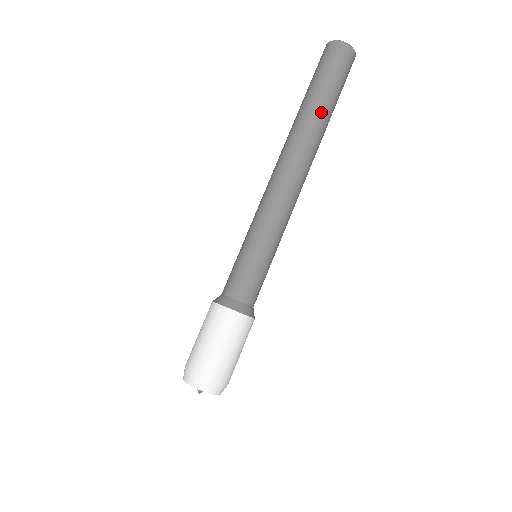
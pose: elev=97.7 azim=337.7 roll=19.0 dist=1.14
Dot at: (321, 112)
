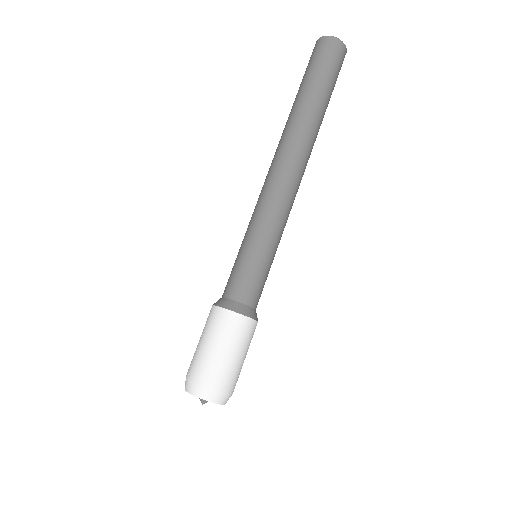
Dot at: (303, 103)
